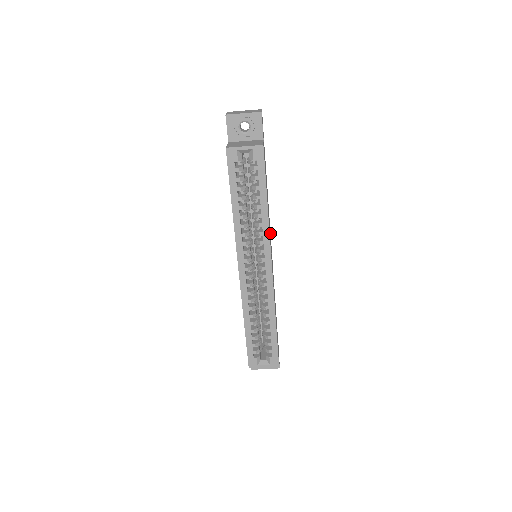
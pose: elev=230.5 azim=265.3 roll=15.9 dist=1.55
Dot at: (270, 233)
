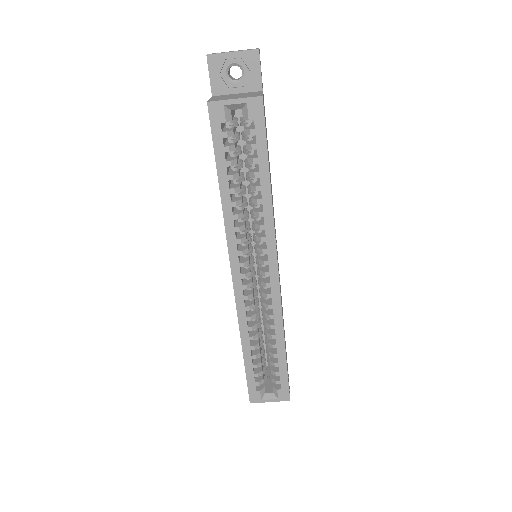
Dot at: occluded
